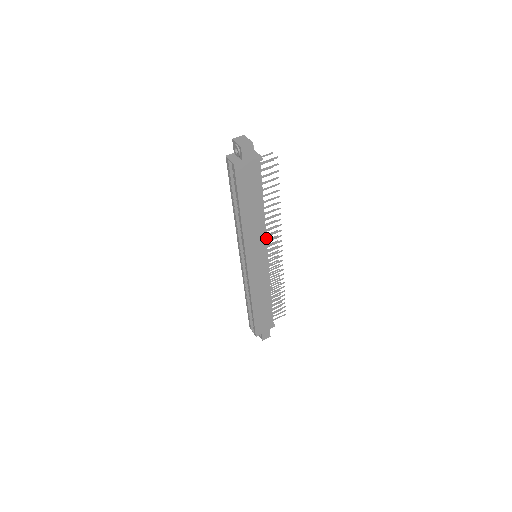
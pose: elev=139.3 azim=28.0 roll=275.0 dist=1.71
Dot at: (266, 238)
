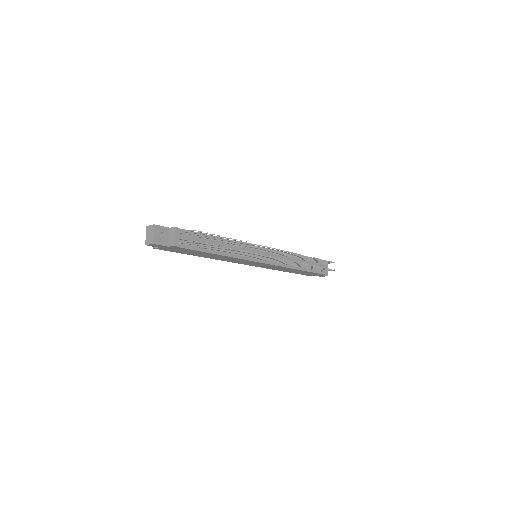
Dot at: (245, 259)
